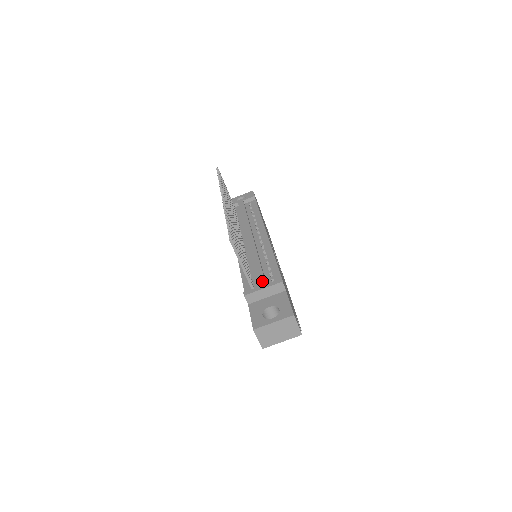
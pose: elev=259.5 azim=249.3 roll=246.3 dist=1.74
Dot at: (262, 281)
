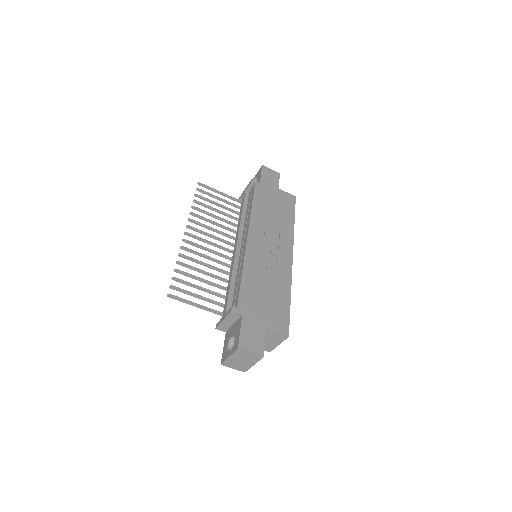
Dot at: (225, 310)
